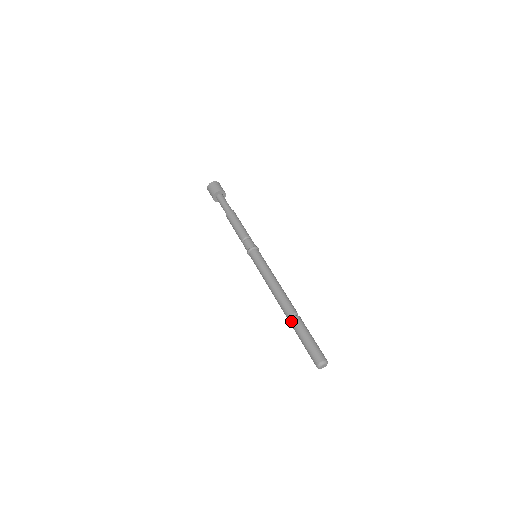
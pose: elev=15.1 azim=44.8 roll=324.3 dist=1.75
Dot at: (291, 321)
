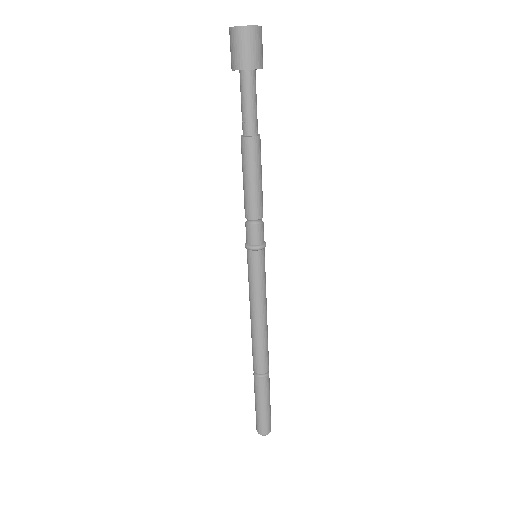
Dot at: (254, 378)
